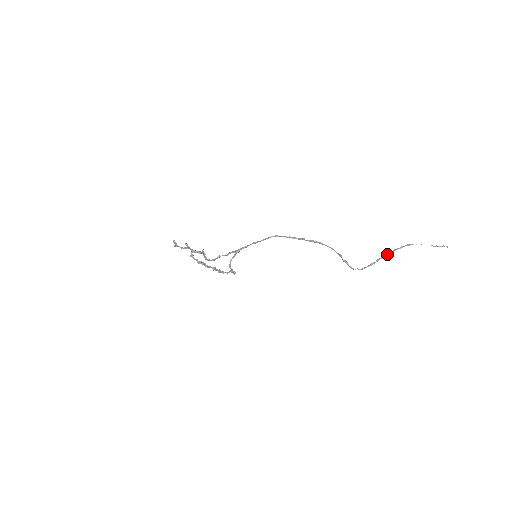
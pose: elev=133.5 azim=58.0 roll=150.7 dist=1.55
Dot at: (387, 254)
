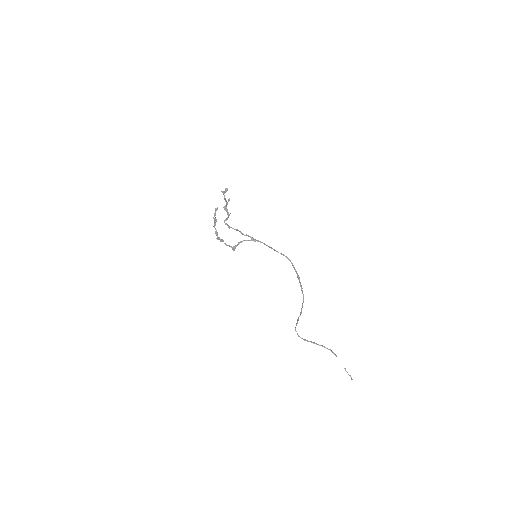
Dot at: occluded
